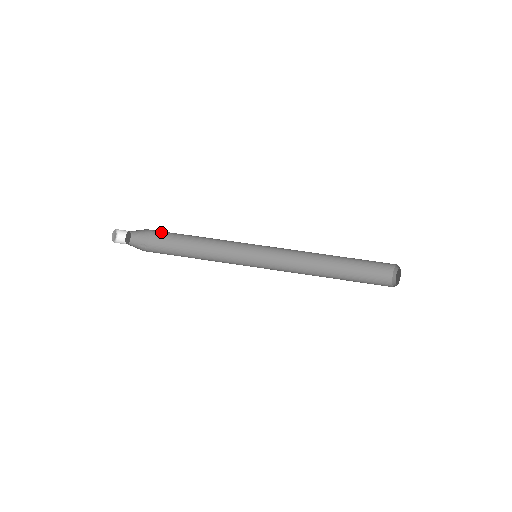
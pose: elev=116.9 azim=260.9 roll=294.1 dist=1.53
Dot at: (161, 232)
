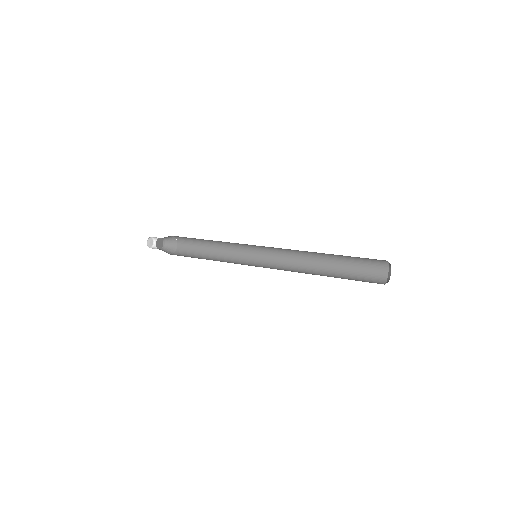
Dot at: (186, 242)
